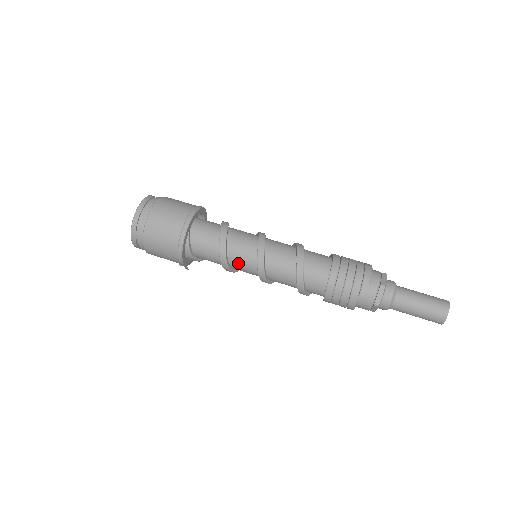
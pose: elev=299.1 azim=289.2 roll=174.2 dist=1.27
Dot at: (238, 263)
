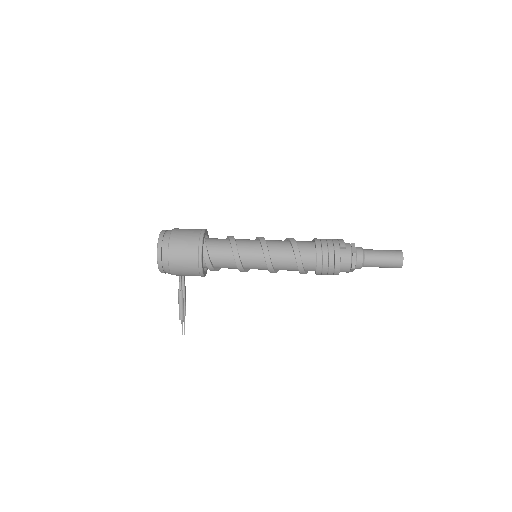
Dot at: (246, 251)
